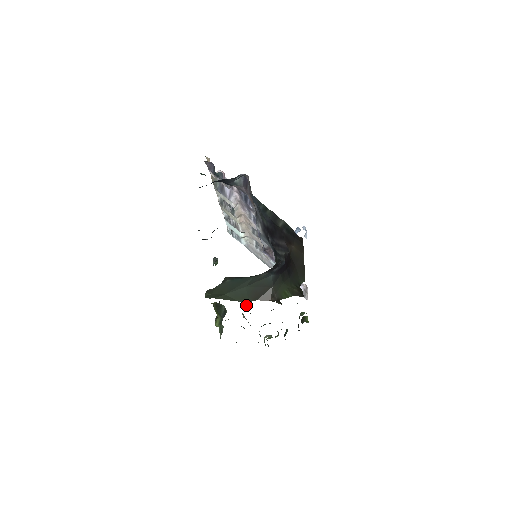
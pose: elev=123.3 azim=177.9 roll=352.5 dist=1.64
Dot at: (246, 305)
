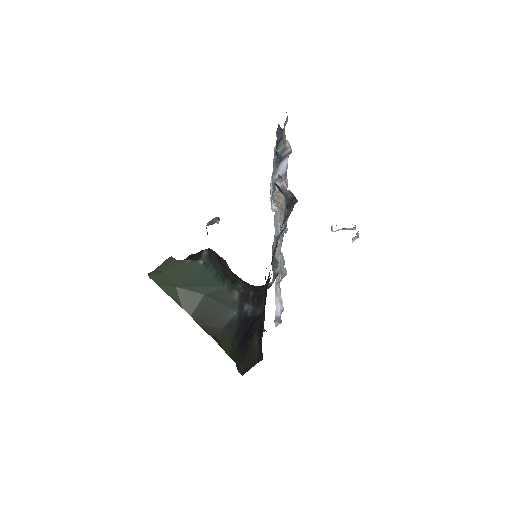
Dot at: occluded
